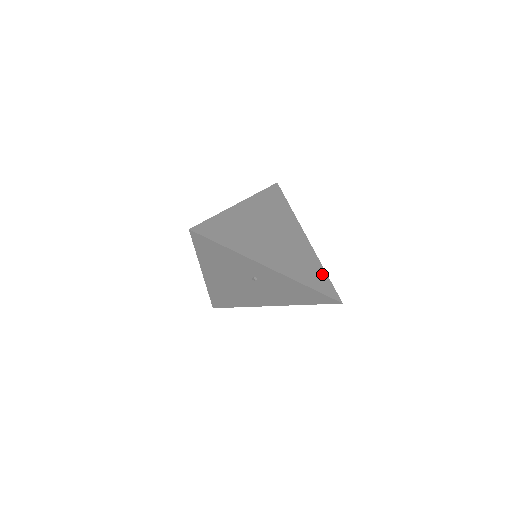
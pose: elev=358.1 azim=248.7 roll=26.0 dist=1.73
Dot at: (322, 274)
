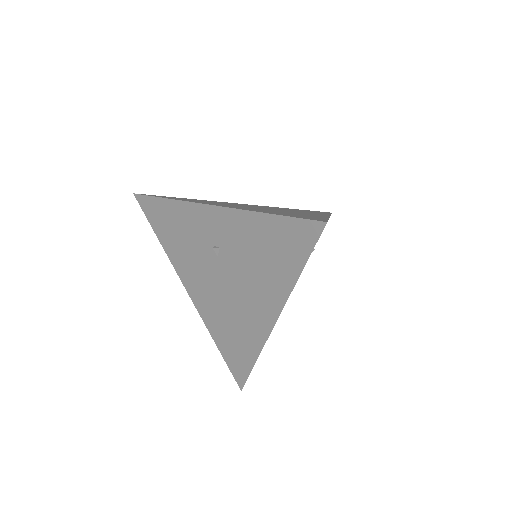
Dot at: occluded
